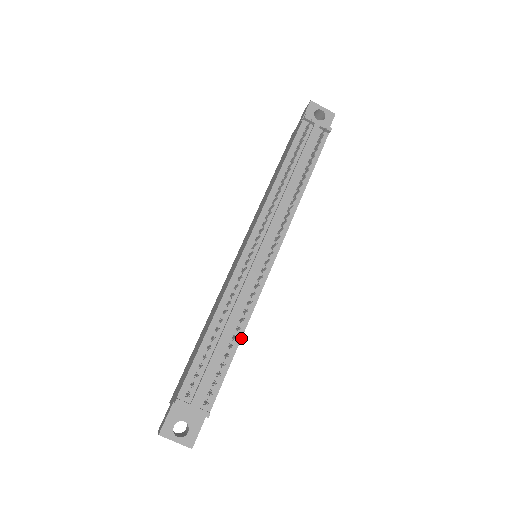
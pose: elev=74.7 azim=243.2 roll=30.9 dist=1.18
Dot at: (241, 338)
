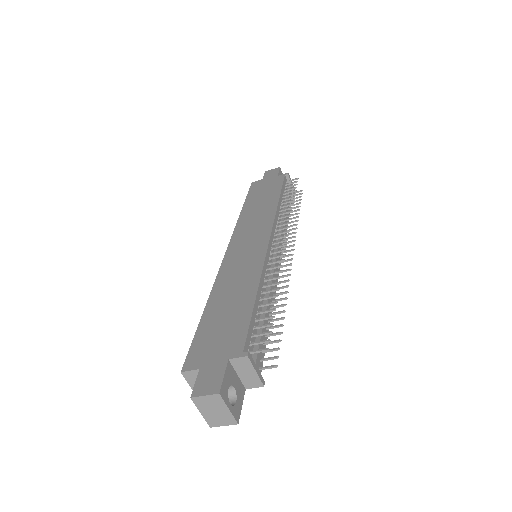
Dot at: occluded
